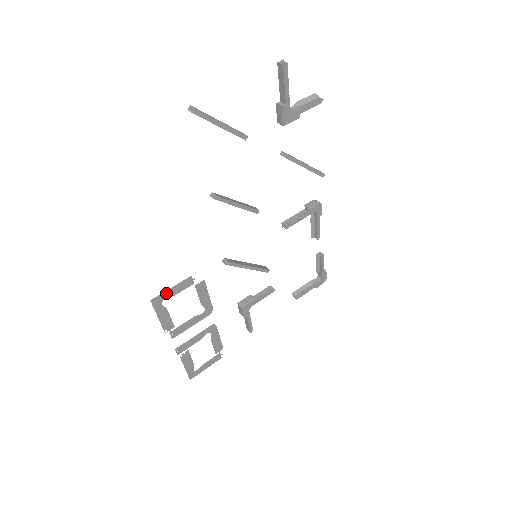
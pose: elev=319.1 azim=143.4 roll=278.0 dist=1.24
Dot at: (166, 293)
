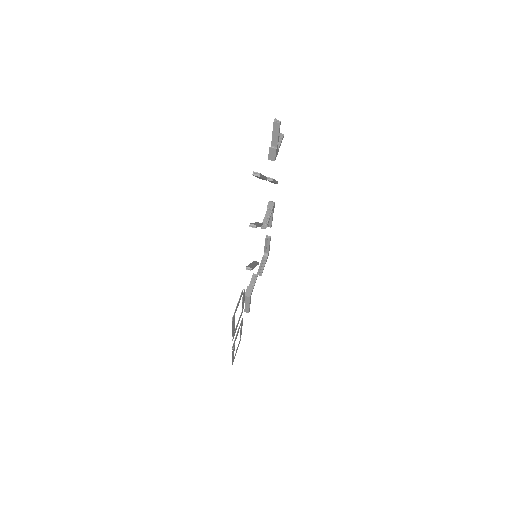
Dot at: (236, 308)
